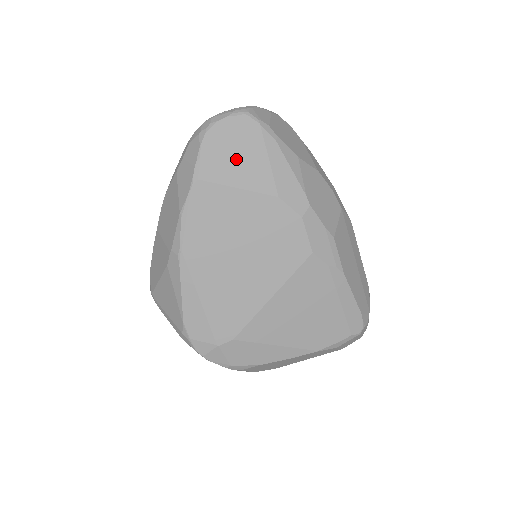
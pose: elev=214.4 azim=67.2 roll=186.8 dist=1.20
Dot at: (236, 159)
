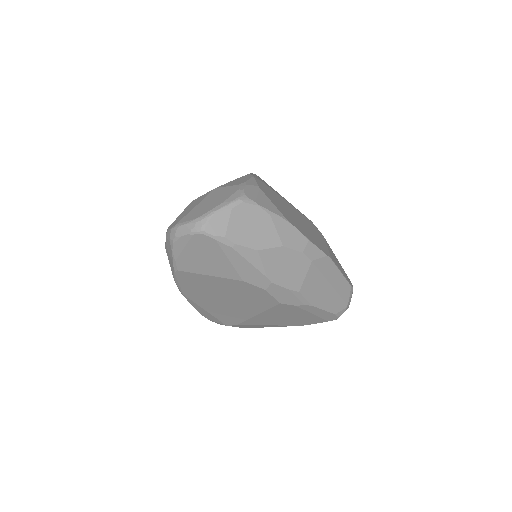
Dot at: (203, 260)
